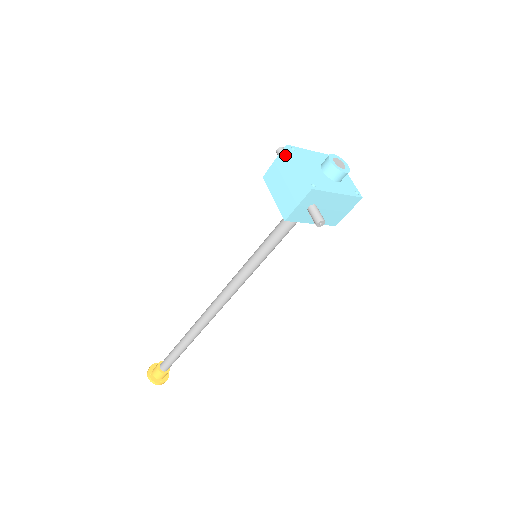
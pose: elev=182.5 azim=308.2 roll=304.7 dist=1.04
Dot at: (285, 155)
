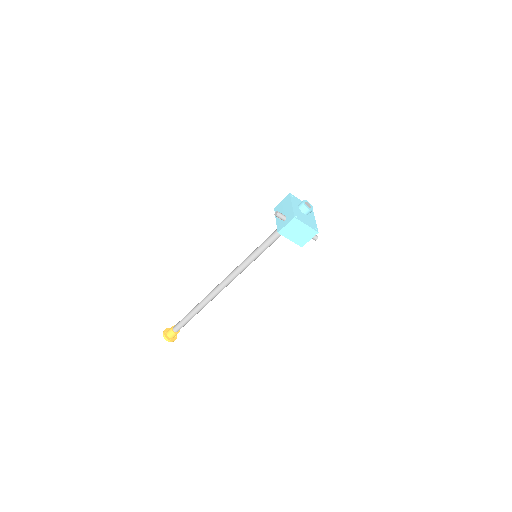
Dot at: (295, 222)
